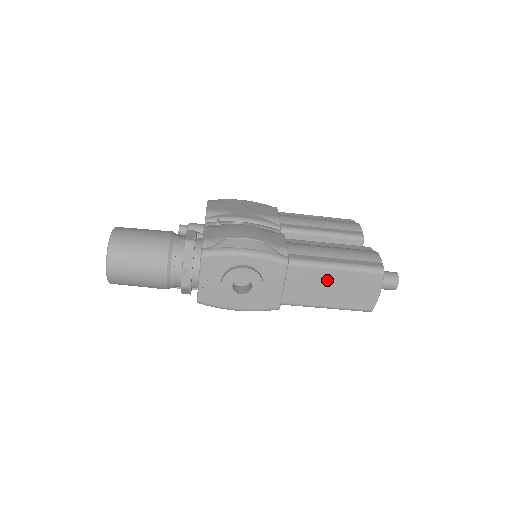
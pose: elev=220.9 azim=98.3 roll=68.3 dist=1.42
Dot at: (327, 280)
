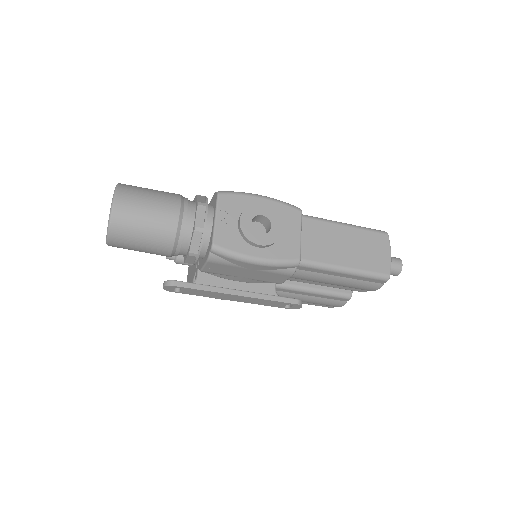
Dot at: (340, 237)
